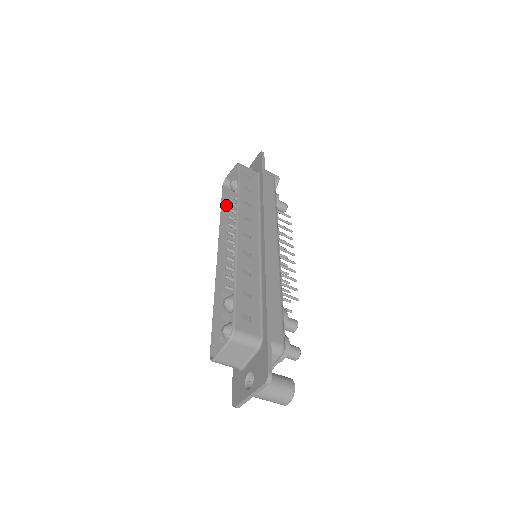
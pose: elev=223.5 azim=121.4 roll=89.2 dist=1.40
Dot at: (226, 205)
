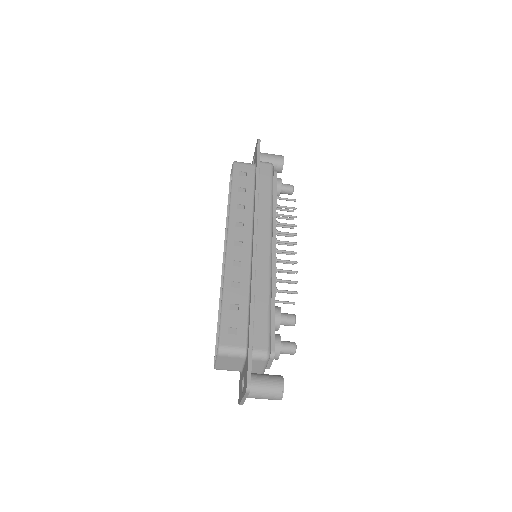
Dot at: occluded
